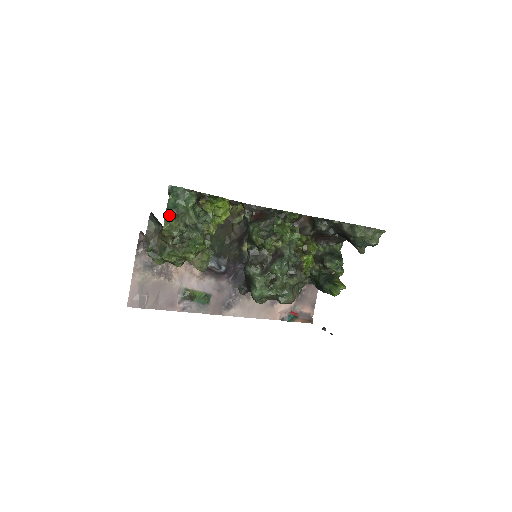
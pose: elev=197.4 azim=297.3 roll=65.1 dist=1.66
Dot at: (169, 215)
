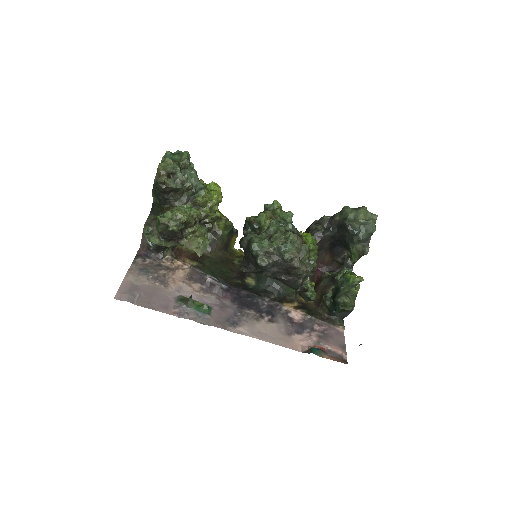
Dot at: occluded
